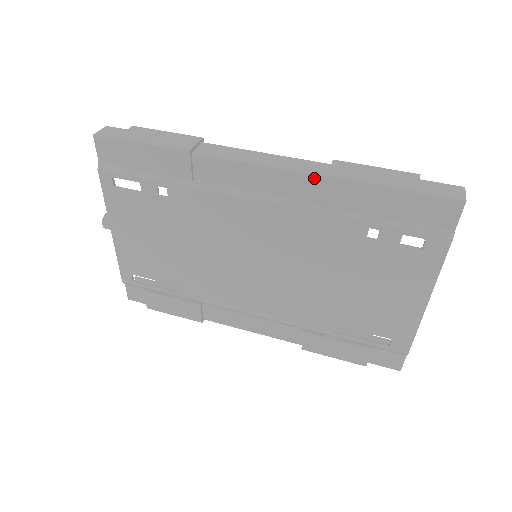
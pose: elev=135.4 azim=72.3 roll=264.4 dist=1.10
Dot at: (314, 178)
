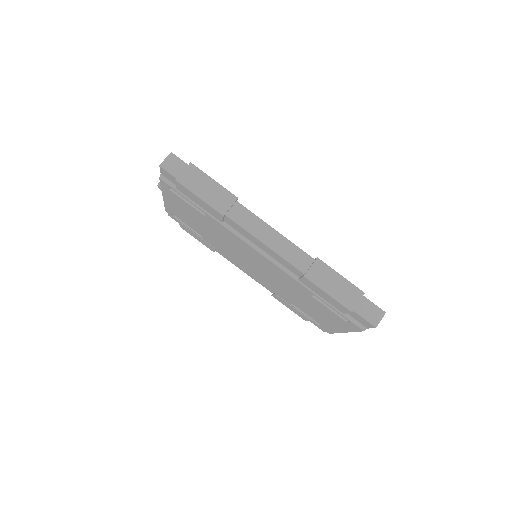
Dot at: (297, 270)
